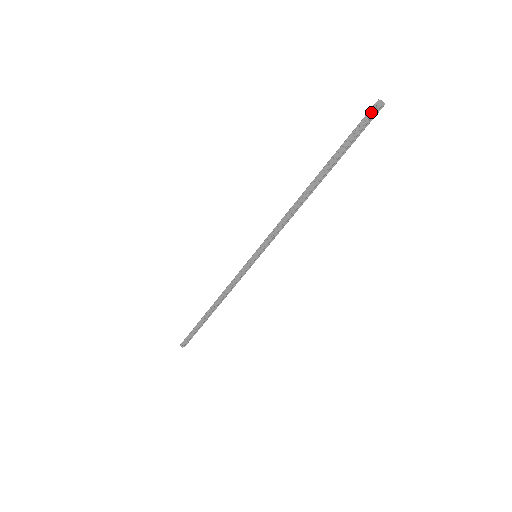
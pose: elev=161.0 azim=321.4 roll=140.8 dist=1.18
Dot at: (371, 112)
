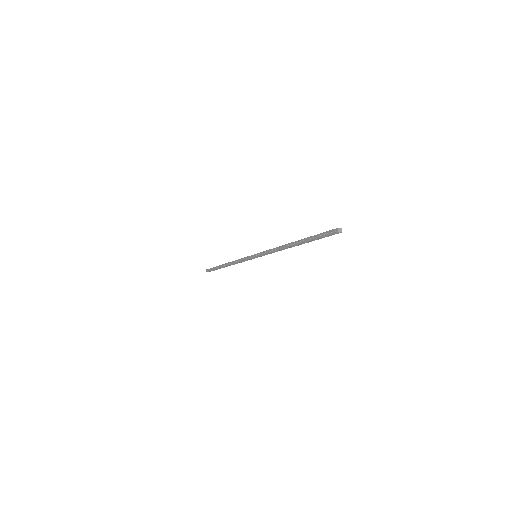
Dot at: (332, 231)
